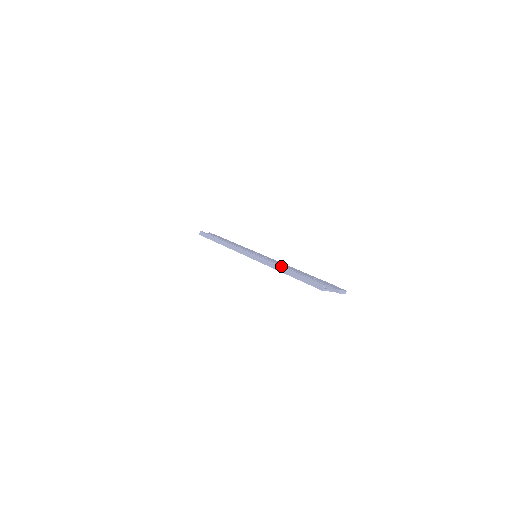
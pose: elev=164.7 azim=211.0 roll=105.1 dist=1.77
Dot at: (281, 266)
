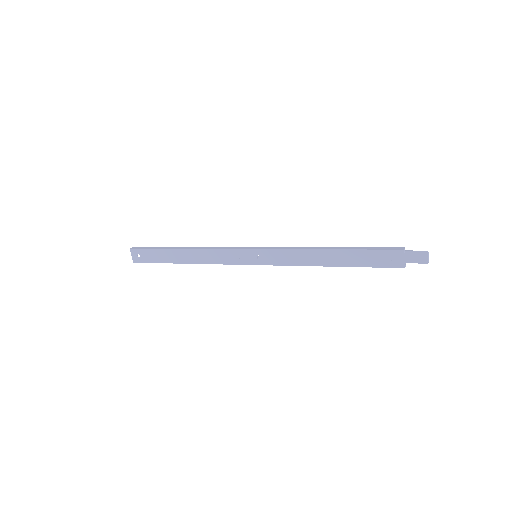
Dot at: occluded
